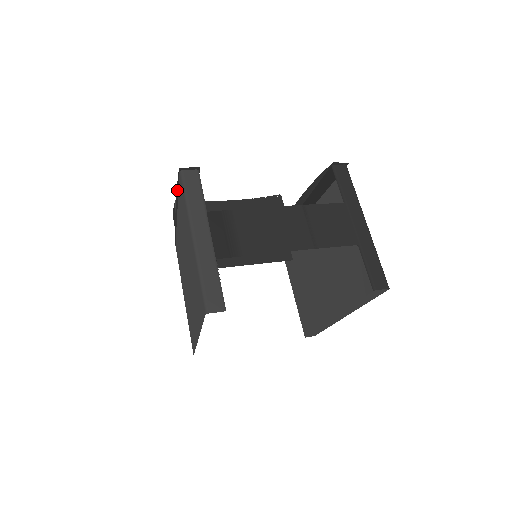
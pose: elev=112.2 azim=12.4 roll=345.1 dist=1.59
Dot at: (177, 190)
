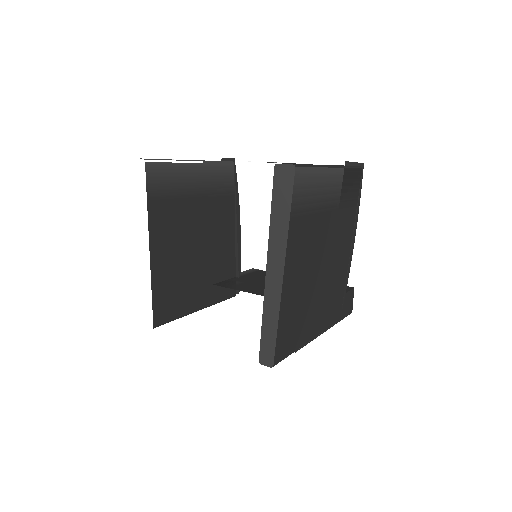
Dot at: occluded
